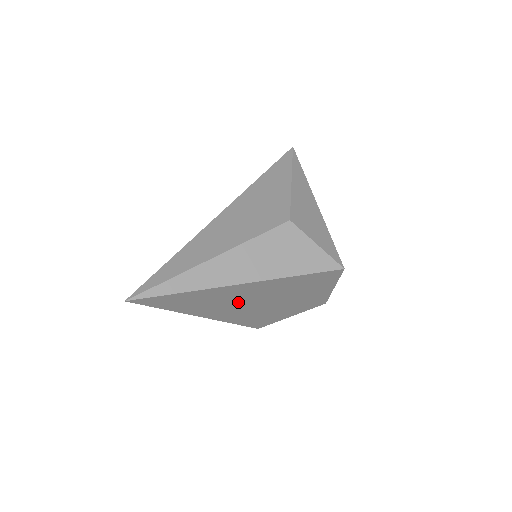
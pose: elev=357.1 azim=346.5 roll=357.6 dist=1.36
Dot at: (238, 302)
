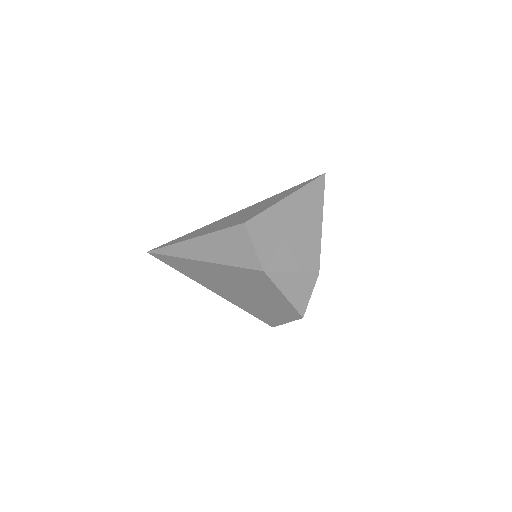
Dot at: (218, 282)
